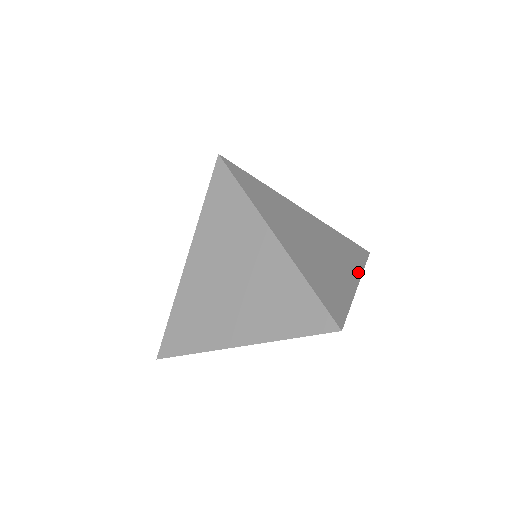
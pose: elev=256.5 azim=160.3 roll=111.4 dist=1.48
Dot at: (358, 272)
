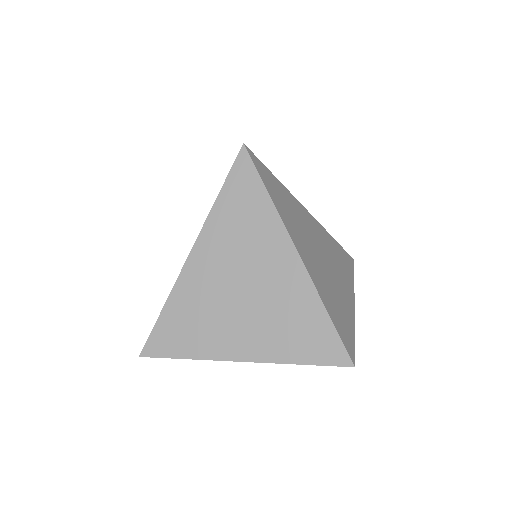
Dot at: (352, 288)
